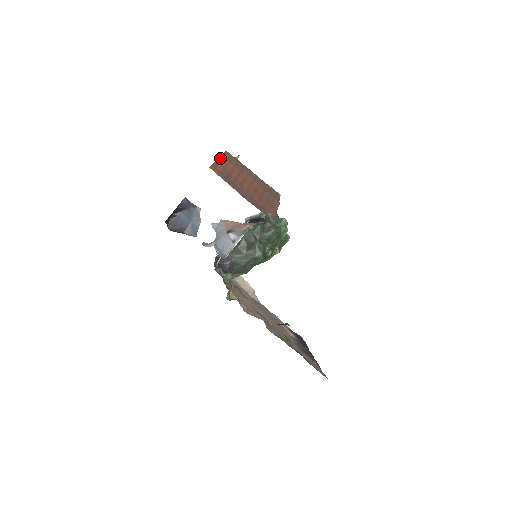
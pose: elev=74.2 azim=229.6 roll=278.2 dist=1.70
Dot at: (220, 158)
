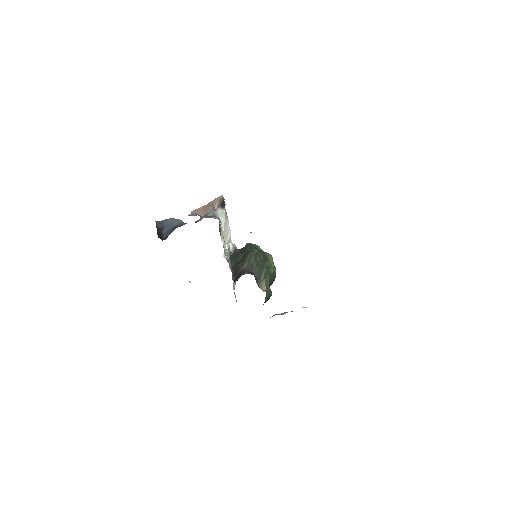
Dot at: occluded
